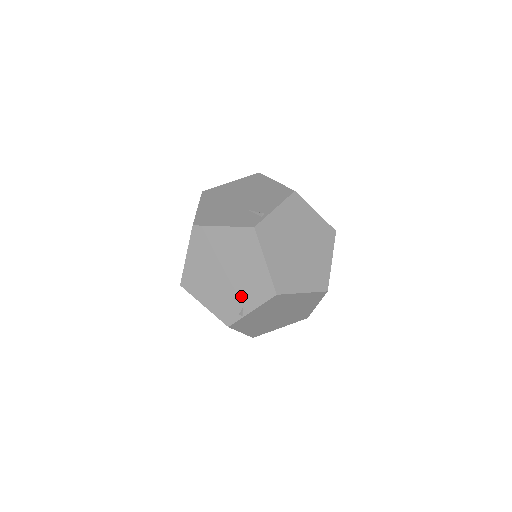
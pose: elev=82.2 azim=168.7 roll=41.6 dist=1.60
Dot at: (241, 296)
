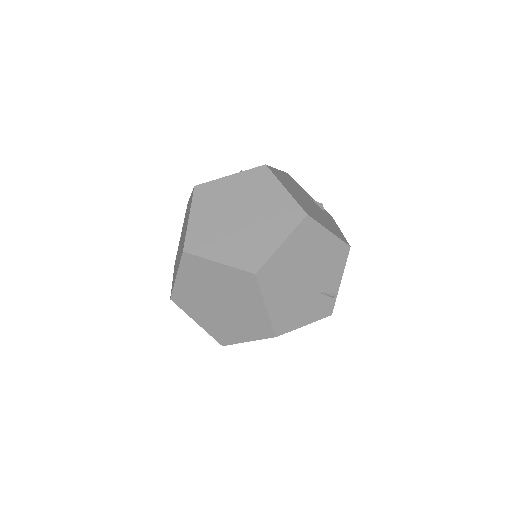
Dot at: occluded
